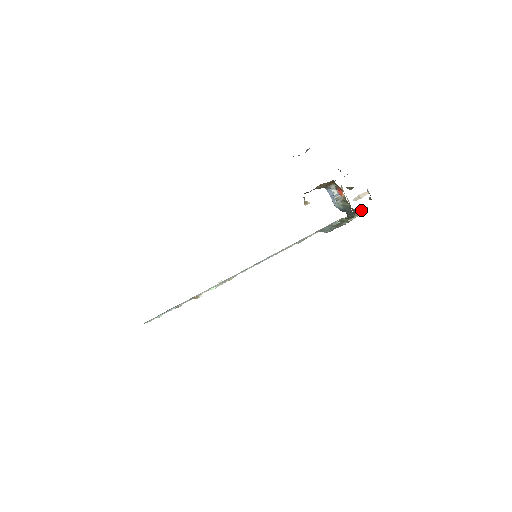
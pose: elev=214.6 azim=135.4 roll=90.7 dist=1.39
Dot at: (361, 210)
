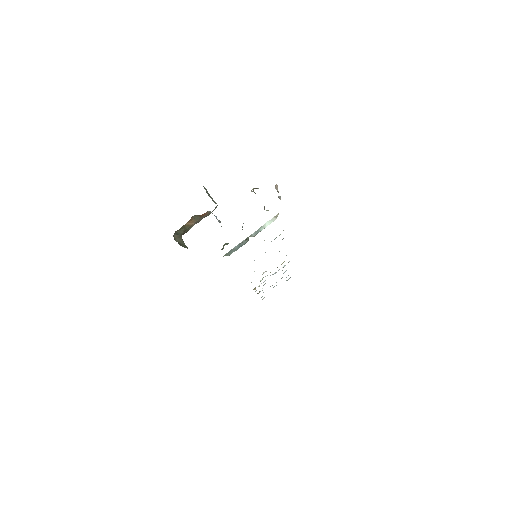
Dot at: occluded
